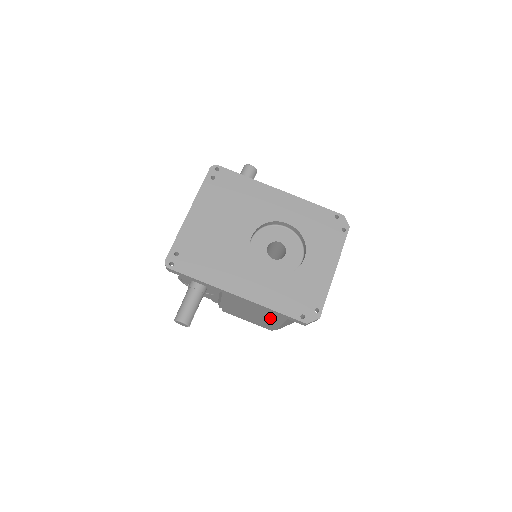
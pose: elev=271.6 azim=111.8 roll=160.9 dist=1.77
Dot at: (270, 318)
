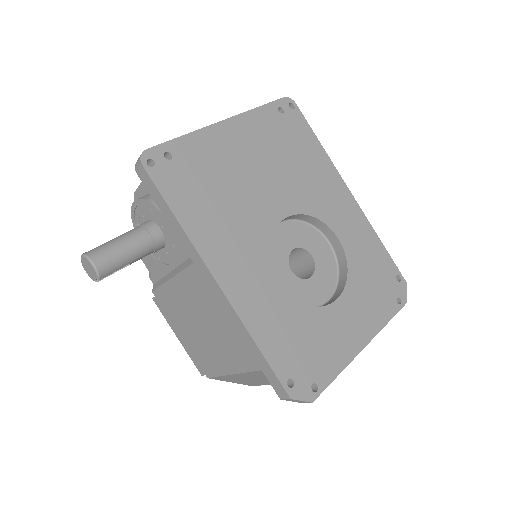
Dot at: (228, 353)
